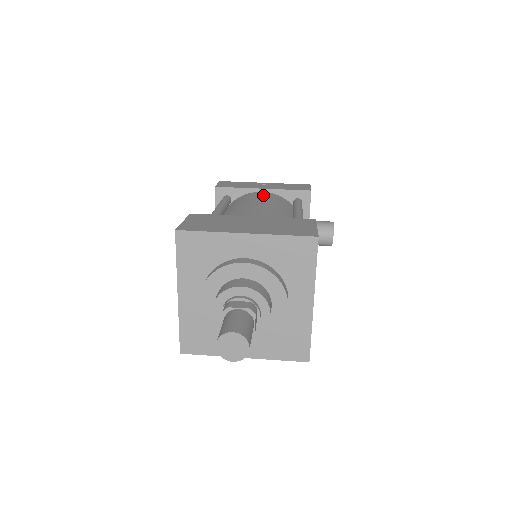
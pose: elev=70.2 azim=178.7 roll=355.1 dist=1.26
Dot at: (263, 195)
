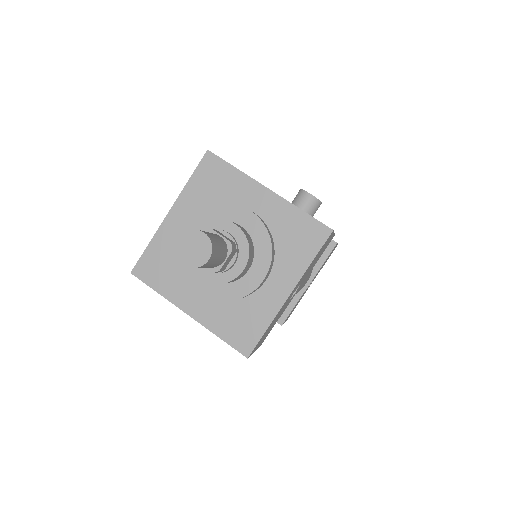
Dot at: occluded
